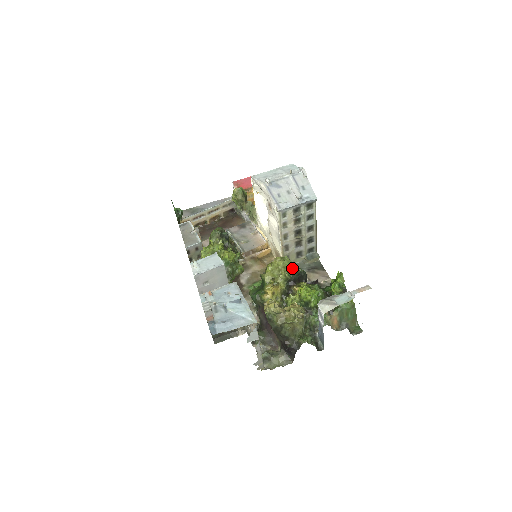
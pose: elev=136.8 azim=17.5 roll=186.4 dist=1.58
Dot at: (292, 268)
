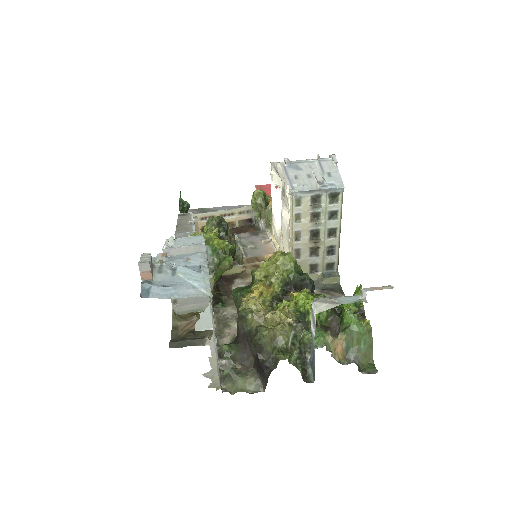
Dot at: (295, 269)
